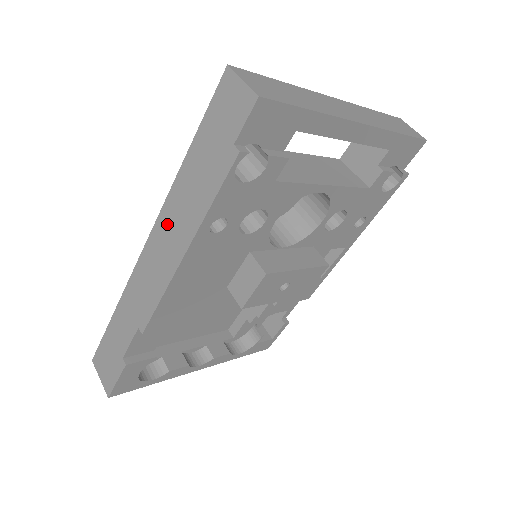
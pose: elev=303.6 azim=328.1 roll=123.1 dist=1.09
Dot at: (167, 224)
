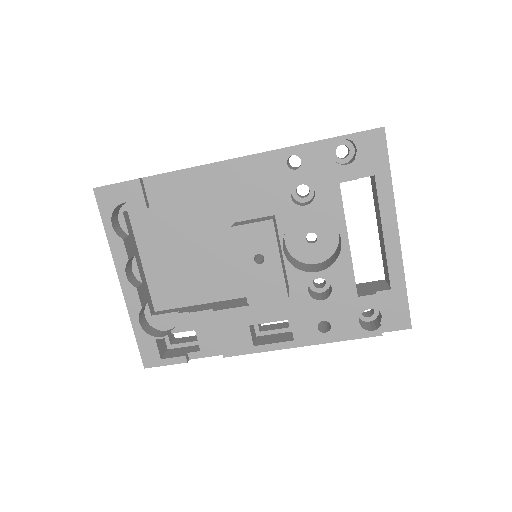
Dot at: occluded
